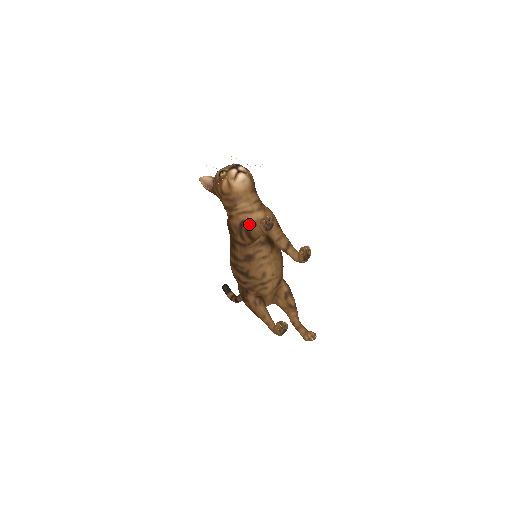
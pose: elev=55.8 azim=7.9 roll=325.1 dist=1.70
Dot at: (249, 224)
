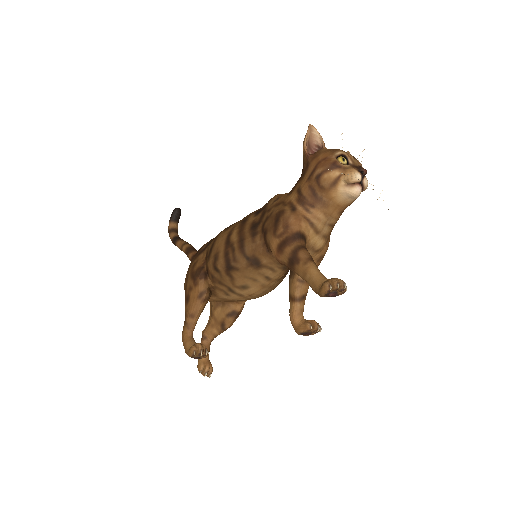
Dot at: (306, 248)
